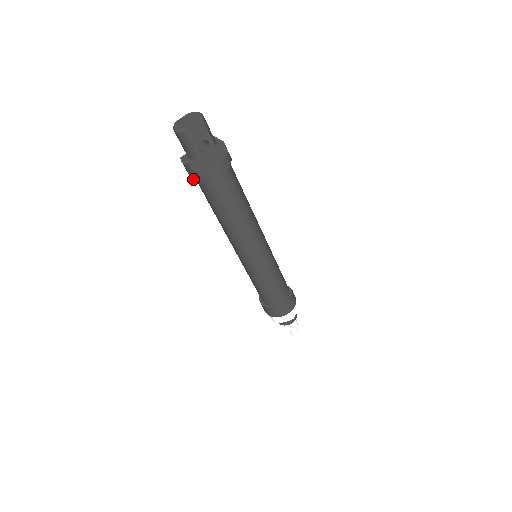
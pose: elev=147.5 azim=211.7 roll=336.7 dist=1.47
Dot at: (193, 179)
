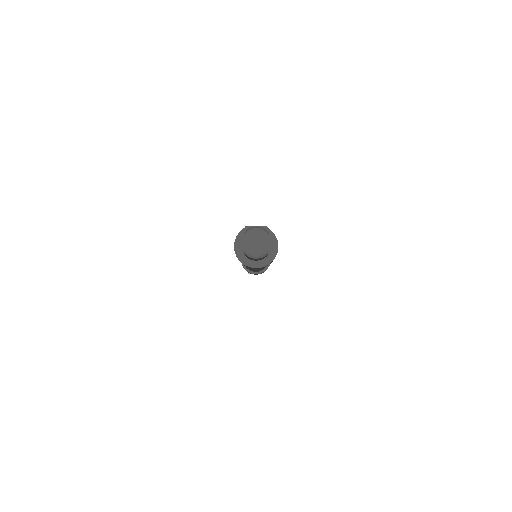
Dot at: occluded
